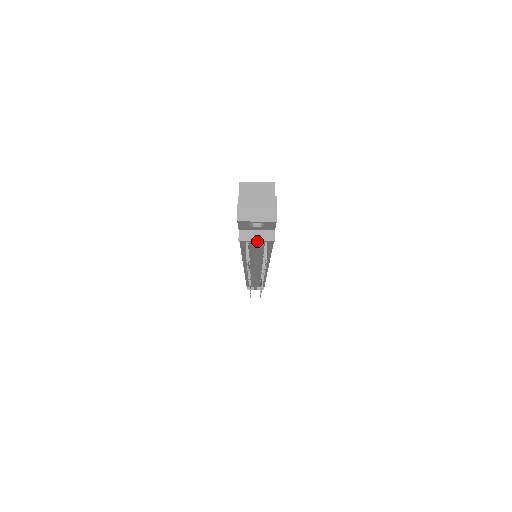
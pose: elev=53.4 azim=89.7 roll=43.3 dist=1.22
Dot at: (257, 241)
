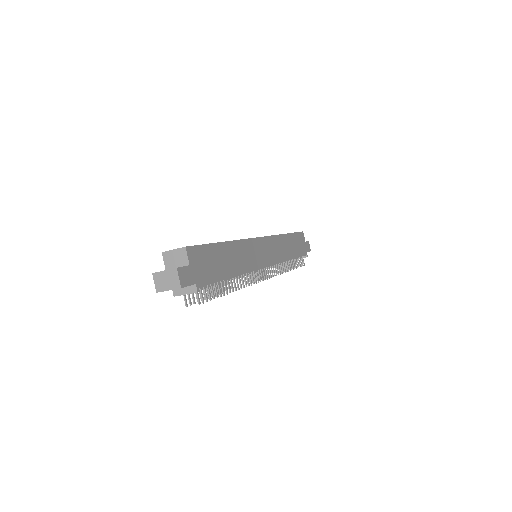
Dot at: occluded
